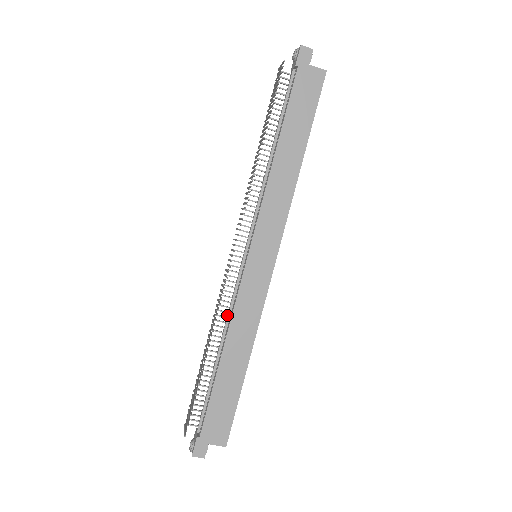
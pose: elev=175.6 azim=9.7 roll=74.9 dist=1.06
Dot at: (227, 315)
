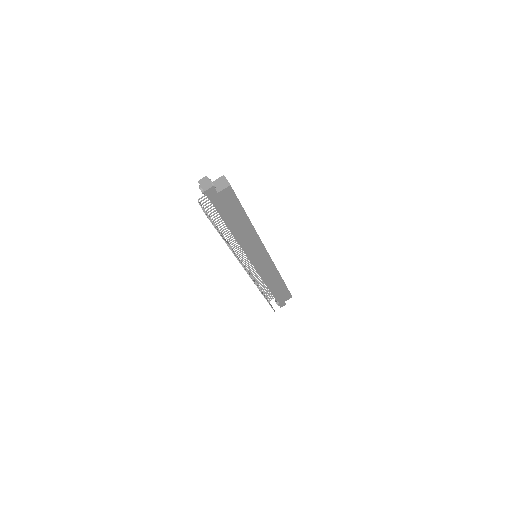
Dot at: (260, 276)
